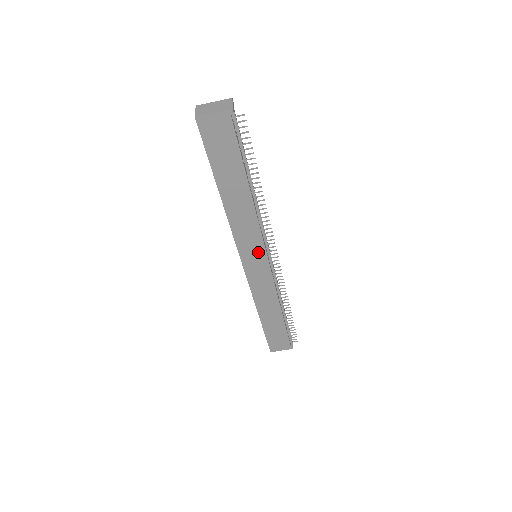
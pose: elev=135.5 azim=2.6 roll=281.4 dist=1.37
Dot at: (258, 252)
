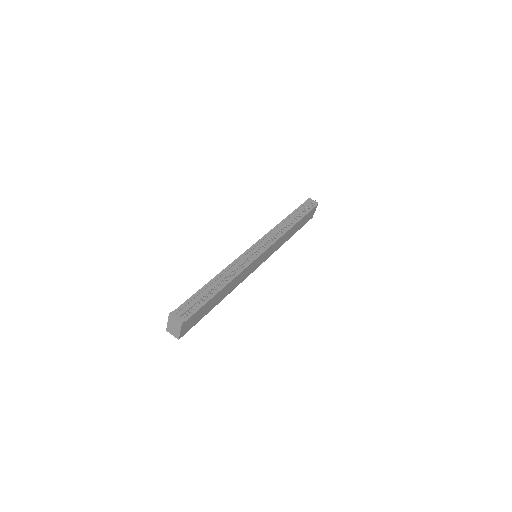
Dot at: (257, 261)
